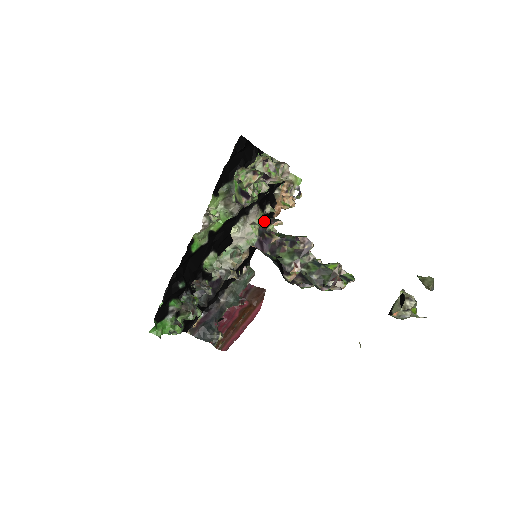
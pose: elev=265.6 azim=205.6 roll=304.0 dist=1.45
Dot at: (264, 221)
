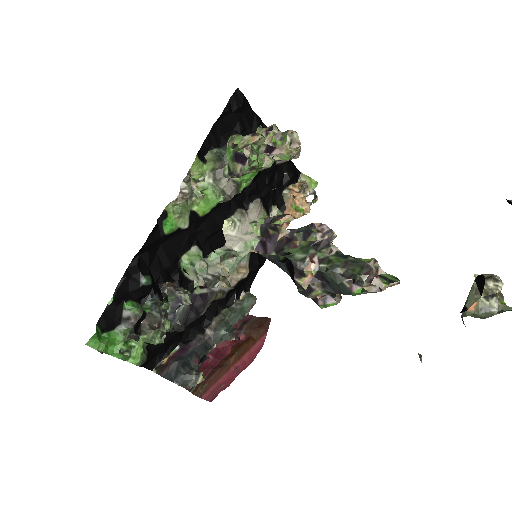
Dot at: (268, 220)
